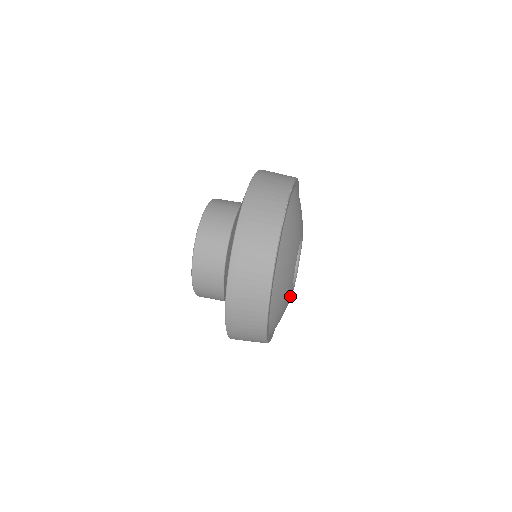
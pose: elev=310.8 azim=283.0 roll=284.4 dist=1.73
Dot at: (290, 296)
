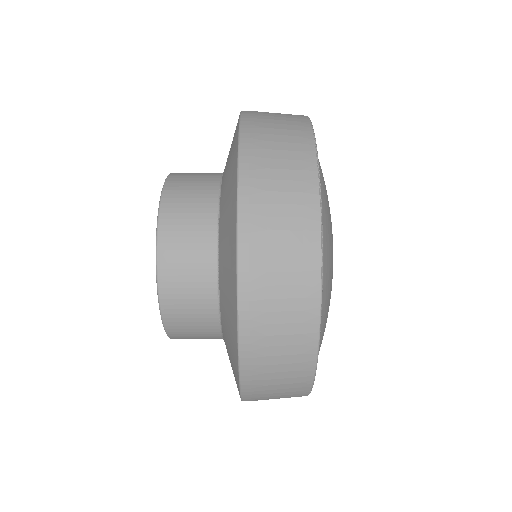
Dot at: occluded
